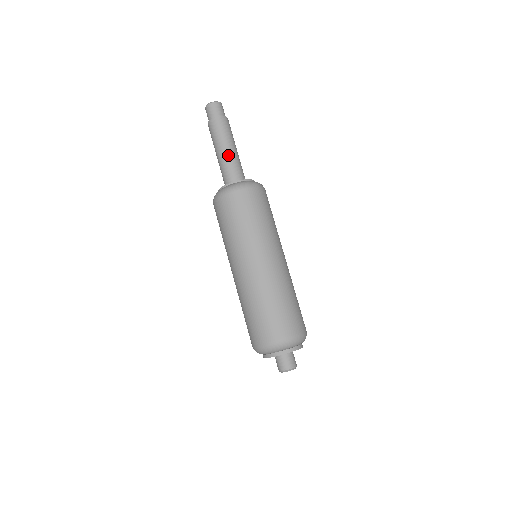
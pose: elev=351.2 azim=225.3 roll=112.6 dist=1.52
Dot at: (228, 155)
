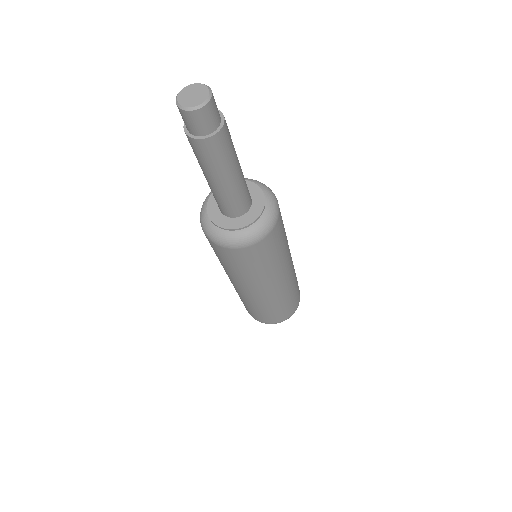
Dot at: (233, 185)
